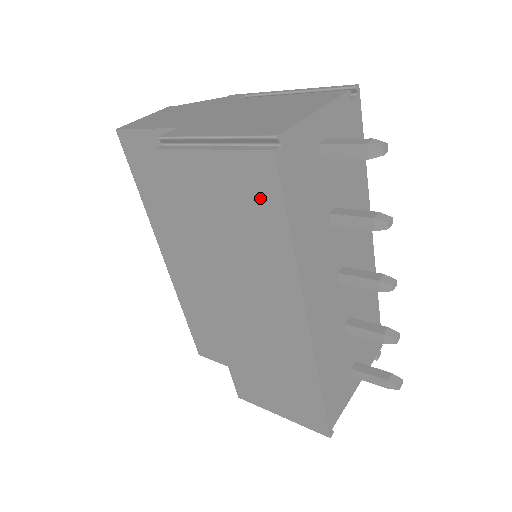
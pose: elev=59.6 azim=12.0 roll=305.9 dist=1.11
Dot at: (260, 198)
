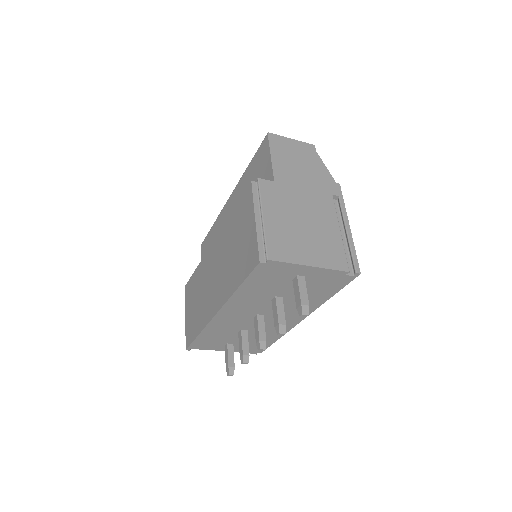
Dot at: (246, 262)
